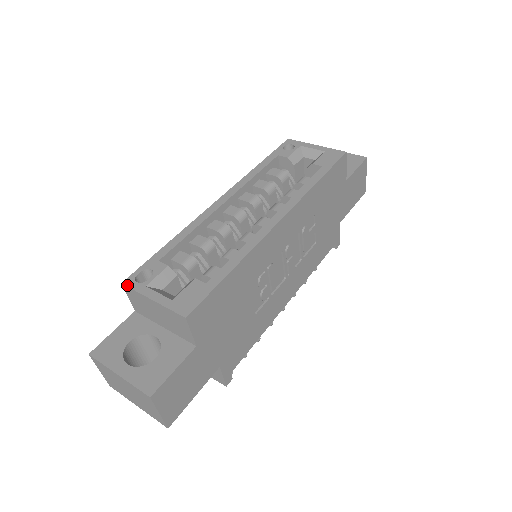
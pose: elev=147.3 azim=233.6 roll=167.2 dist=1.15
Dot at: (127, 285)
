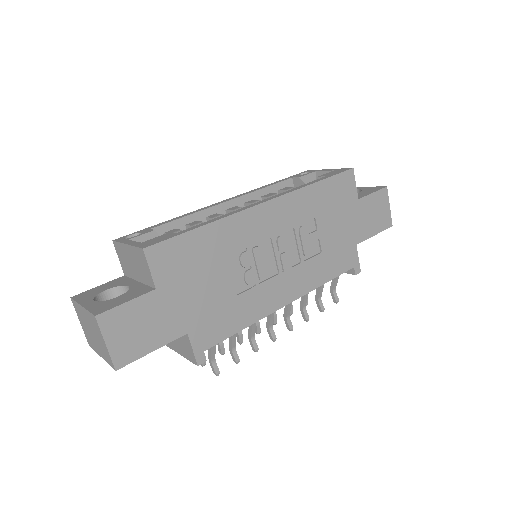
Dot at: (116, 240)
